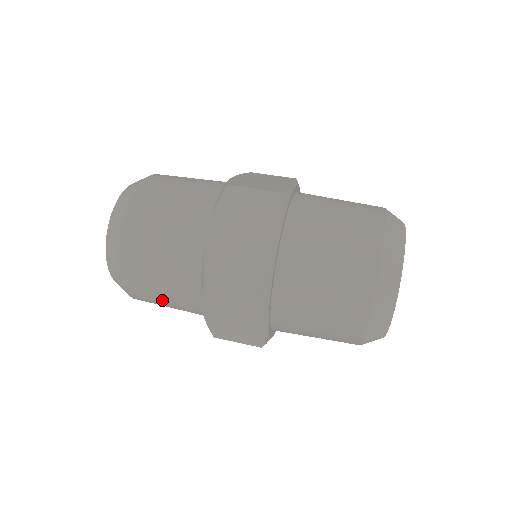
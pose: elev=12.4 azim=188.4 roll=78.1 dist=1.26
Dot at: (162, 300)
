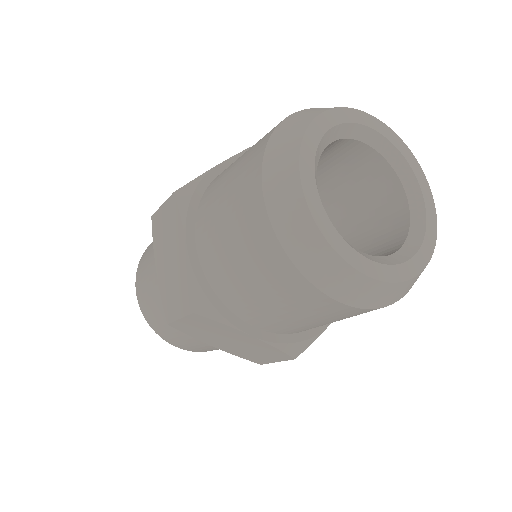
Dot at: (204, 347)
